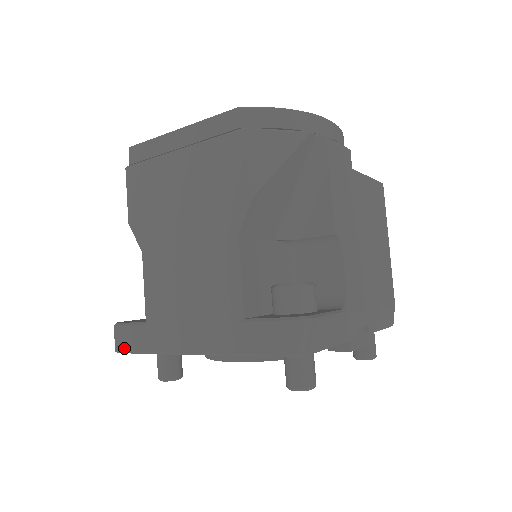
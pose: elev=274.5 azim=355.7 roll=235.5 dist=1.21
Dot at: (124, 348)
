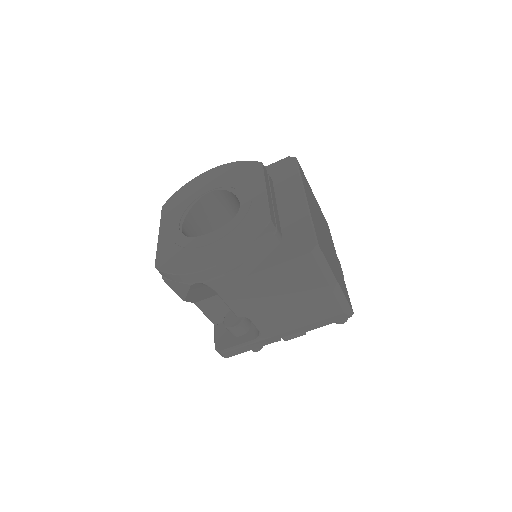
Dot at: occluded
